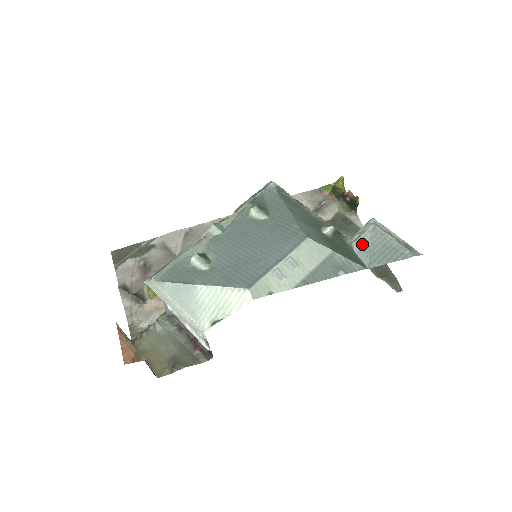
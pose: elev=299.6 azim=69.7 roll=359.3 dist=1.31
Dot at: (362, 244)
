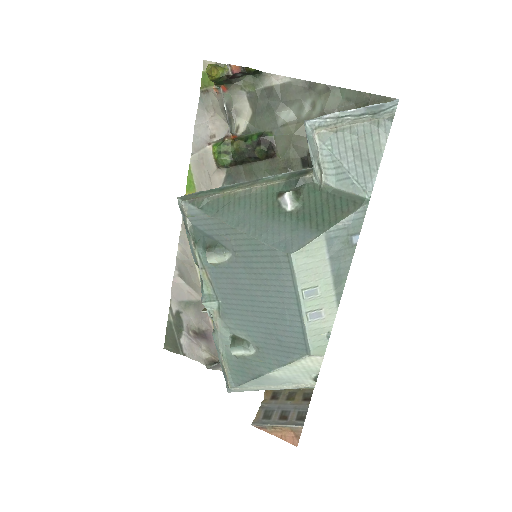
Dot at: (332, 171)
